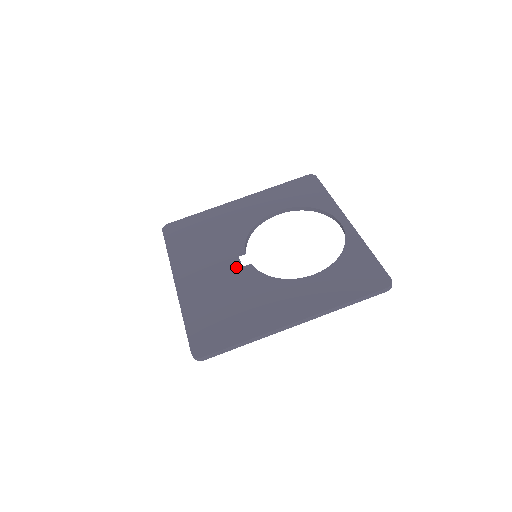
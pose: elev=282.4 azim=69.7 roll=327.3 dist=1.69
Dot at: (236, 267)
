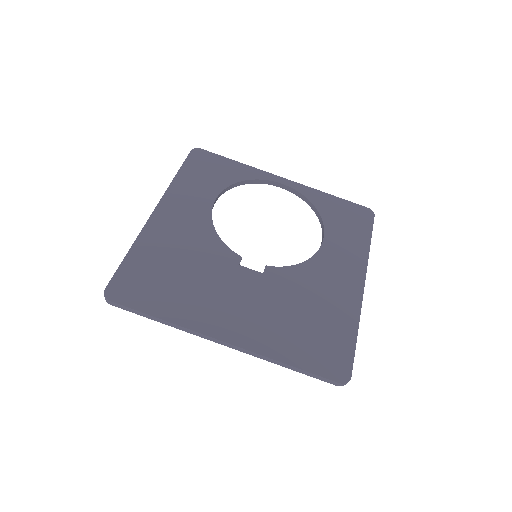
Dot at: (259, 278)
